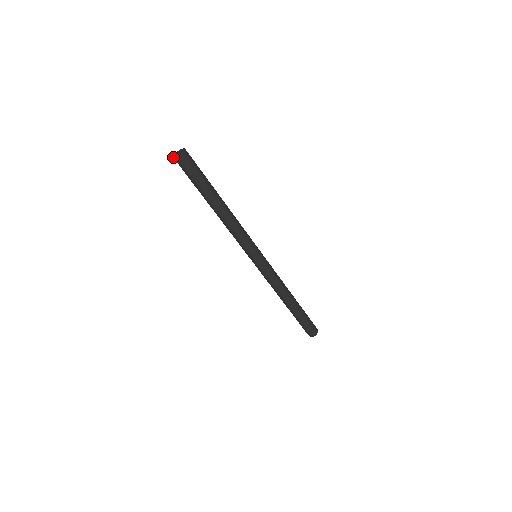
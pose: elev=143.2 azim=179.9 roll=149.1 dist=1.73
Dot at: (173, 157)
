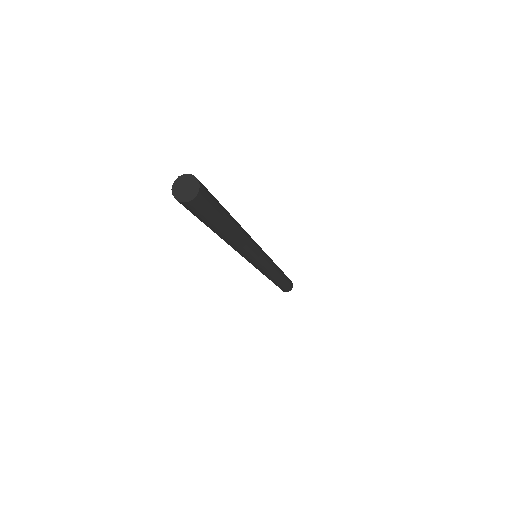
Dot at: occluded
